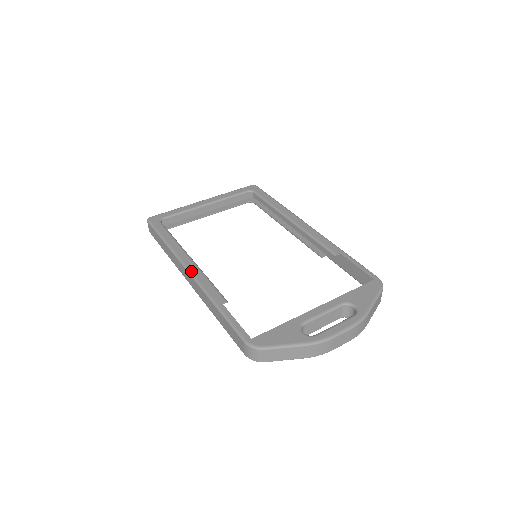
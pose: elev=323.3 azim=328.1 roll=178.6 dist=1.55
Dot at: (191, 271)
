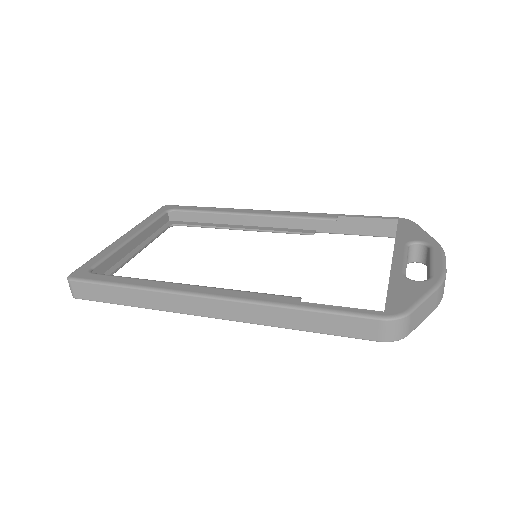
Dot at: (212, 294)
